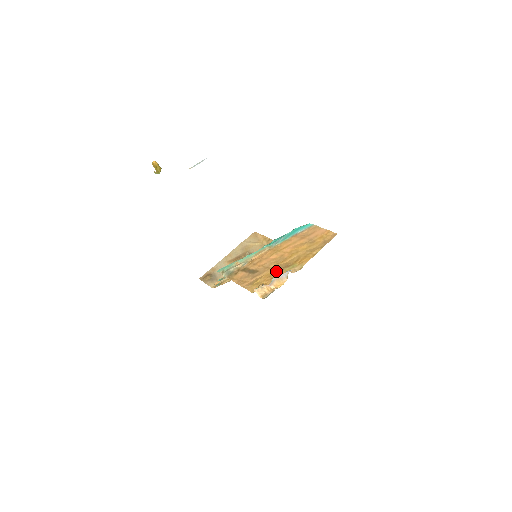
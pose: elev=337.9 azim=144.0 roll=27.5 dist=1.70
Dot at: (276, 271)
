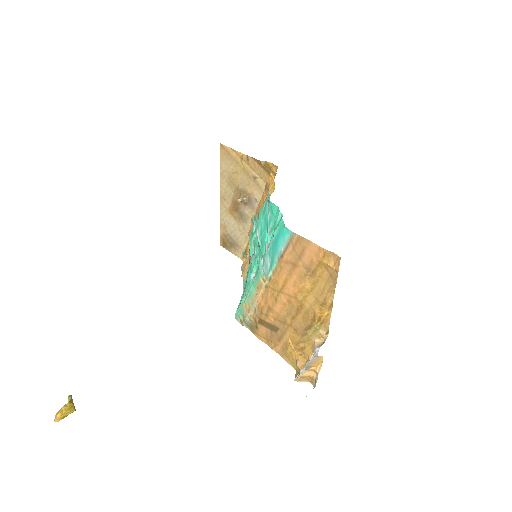
Dot at: (299, 335)
